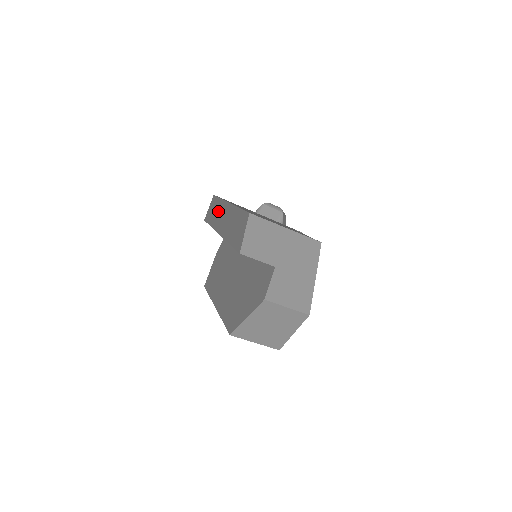
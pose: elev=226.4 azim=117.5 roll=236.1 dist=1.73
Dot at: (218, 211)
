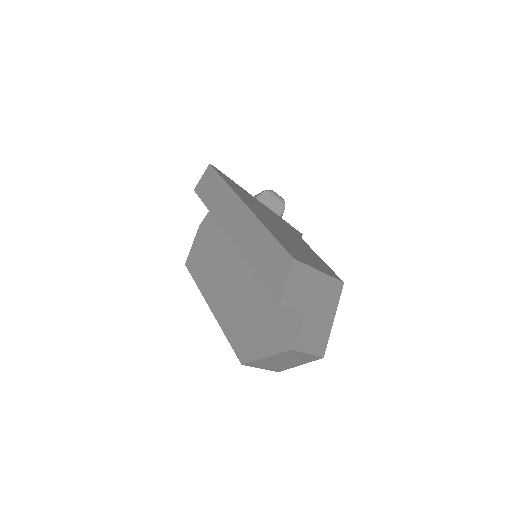
Dot at: (224, 201)
